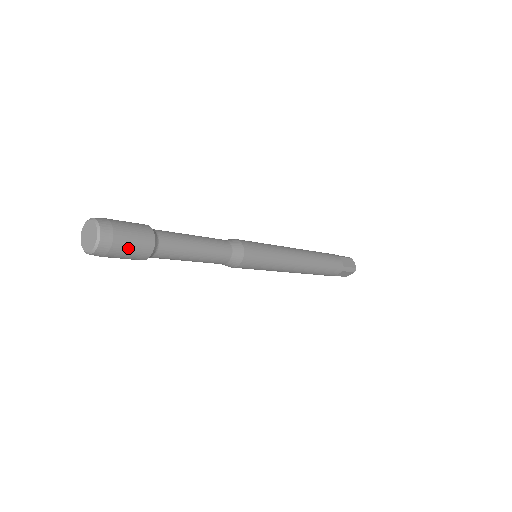
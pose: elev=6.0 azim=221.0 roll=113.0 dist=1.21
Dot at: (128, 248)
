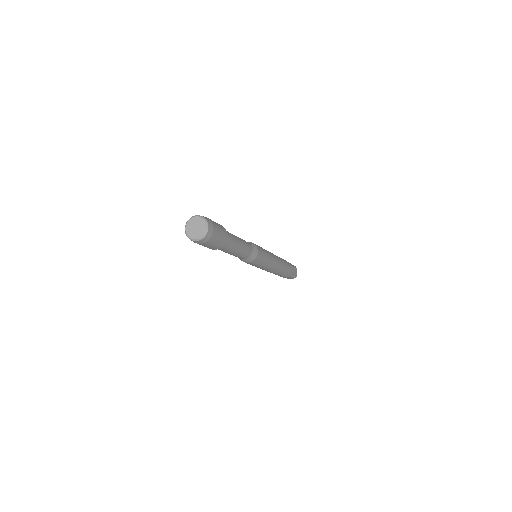
Dot at: (212, 244)
